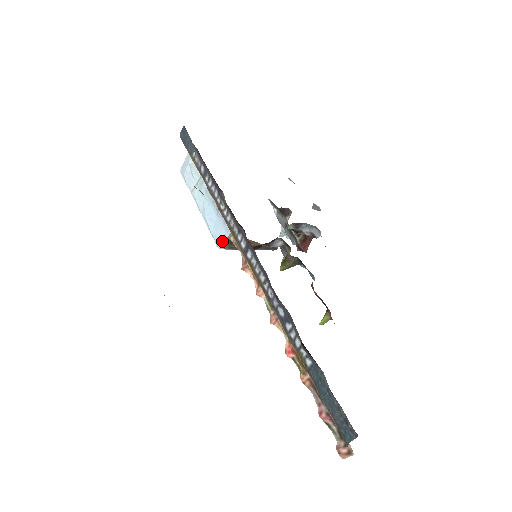
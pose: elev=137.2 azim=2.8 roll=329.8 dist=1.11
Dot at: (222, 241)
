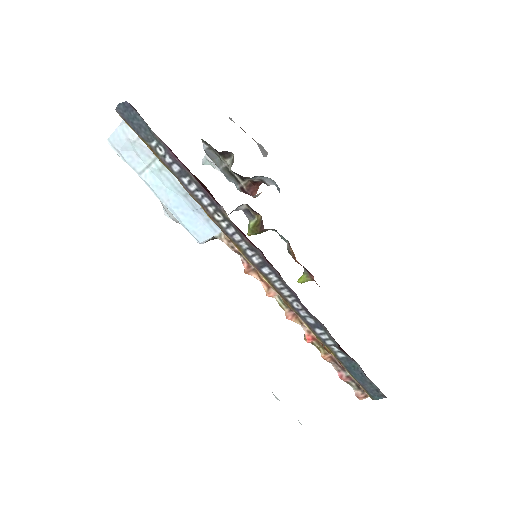
Dot at: (207, 239)
